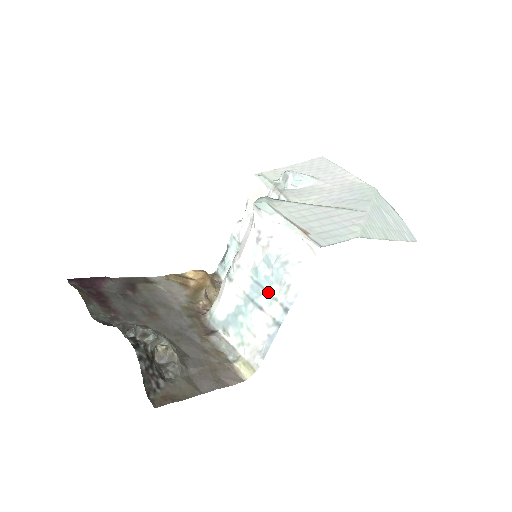
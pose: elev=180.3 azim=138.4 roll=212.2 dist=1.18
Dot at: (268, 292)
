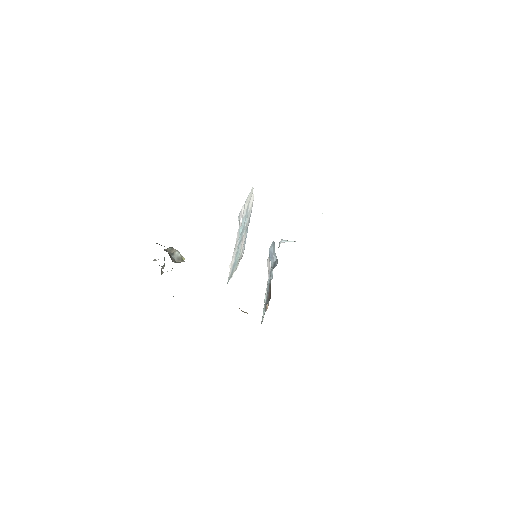
Dot at: (244, 229)
